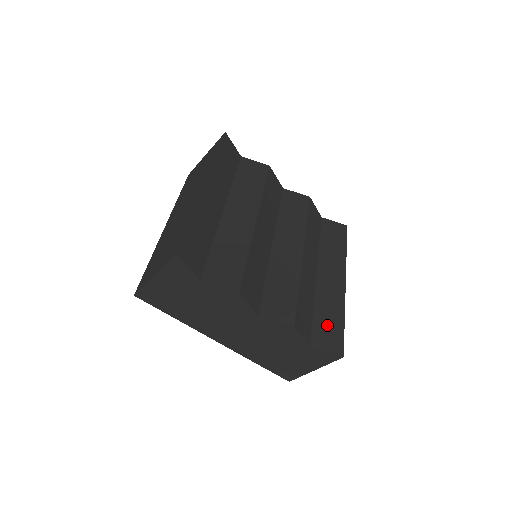
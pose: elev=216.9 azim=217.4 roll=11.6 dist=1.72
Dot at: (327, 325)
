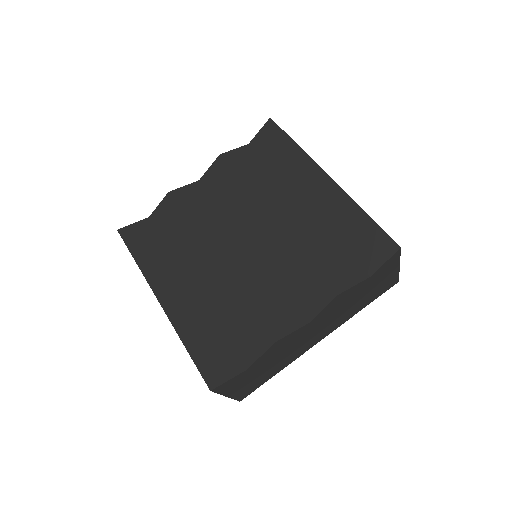
Dot at: (359, 238)
